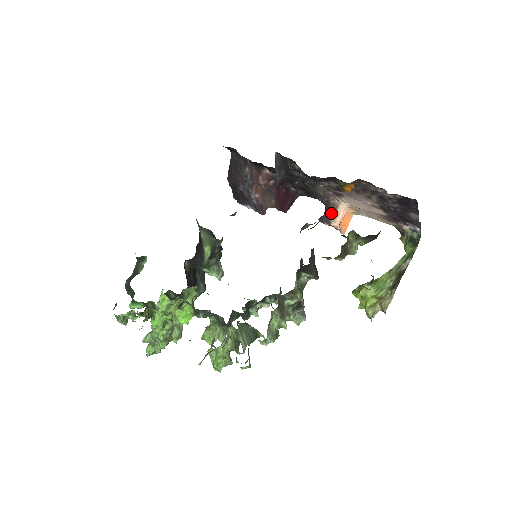
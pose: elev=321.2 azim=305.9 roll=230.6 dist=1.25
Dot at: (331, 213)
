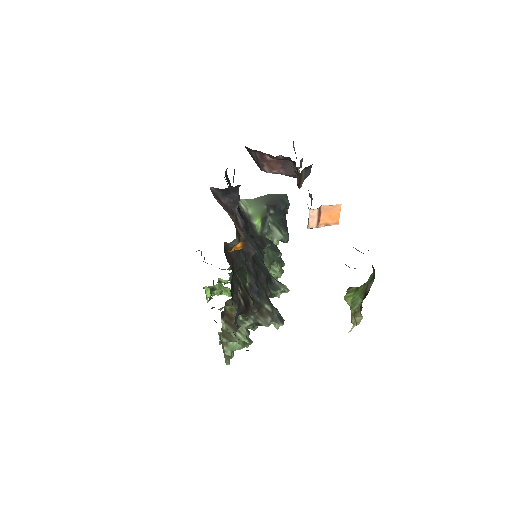
Dot at: occluded
